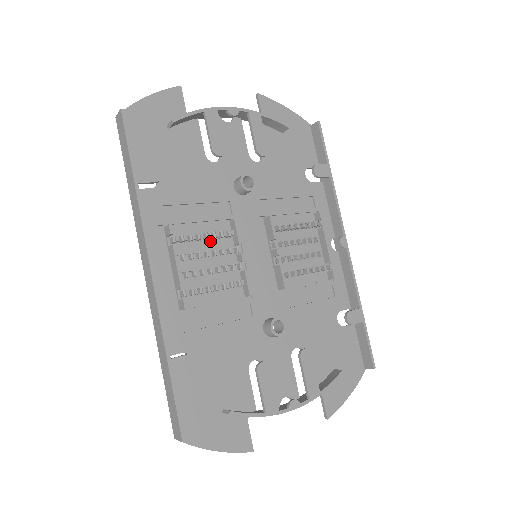
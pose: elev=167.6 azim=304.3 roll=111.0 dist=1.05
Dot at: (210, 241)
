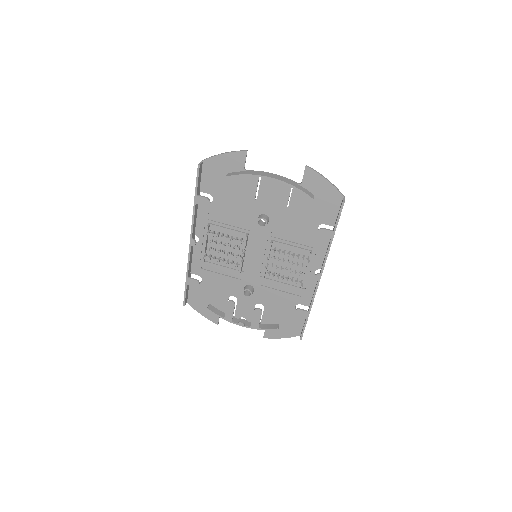
Dot at: occluded
